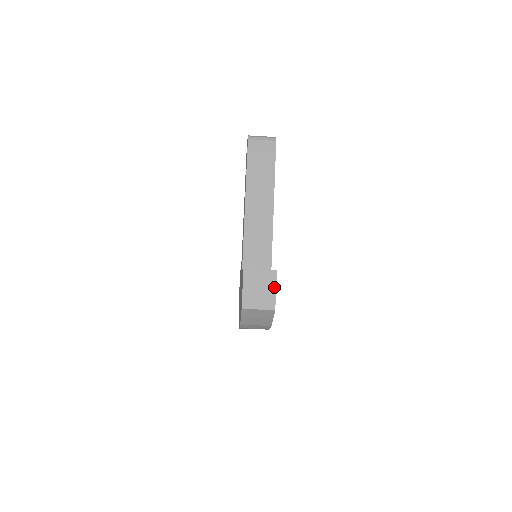
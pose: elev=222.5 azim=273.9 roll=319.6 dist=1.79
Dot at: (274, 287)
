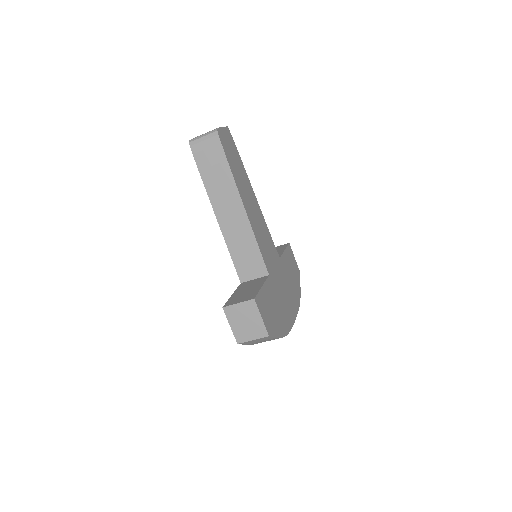
Dot at: (258, 315)
